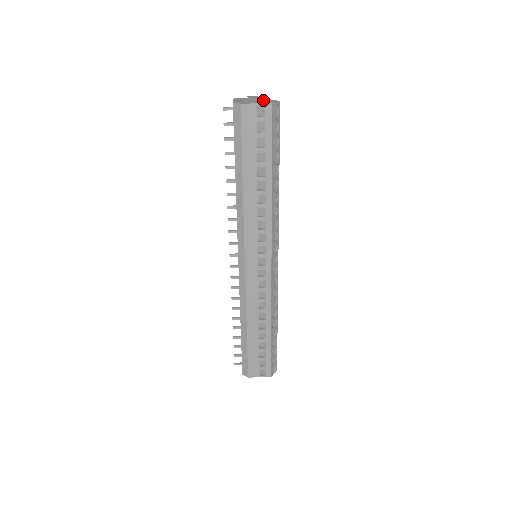
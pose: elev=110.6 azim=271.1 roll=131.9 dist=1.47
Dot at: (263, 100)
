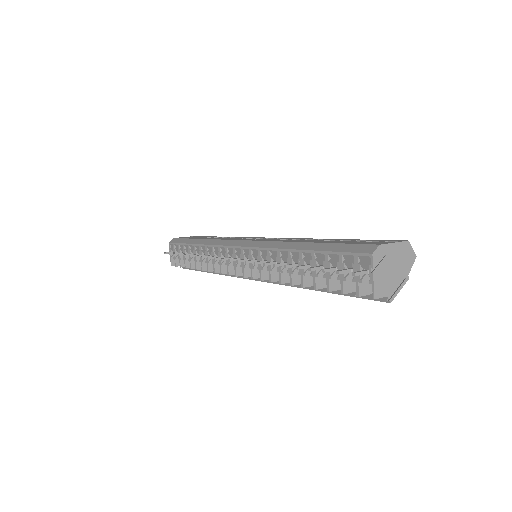
Dot at: occluded
